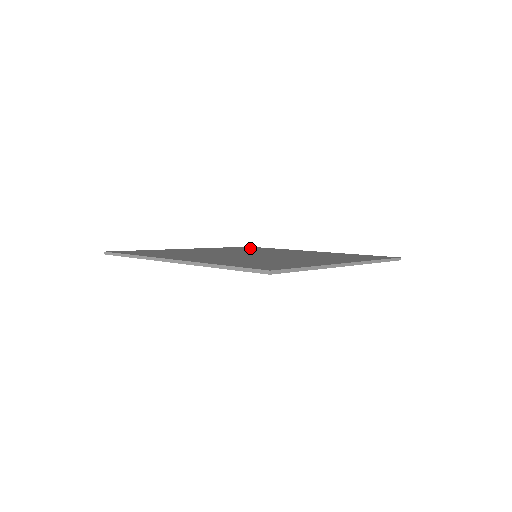
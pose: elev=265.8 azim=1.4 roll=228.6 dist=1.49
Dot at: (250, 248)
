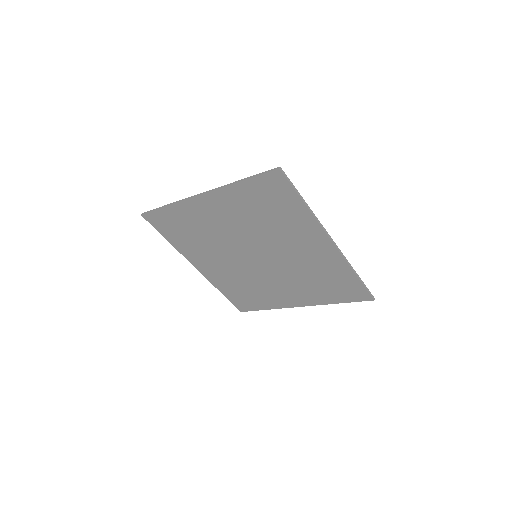
Dot at: occluded
